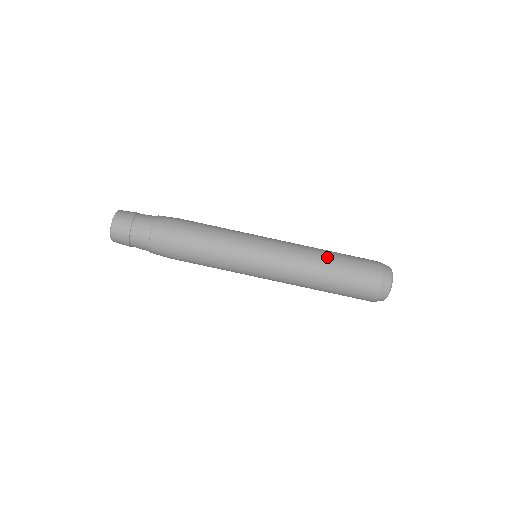
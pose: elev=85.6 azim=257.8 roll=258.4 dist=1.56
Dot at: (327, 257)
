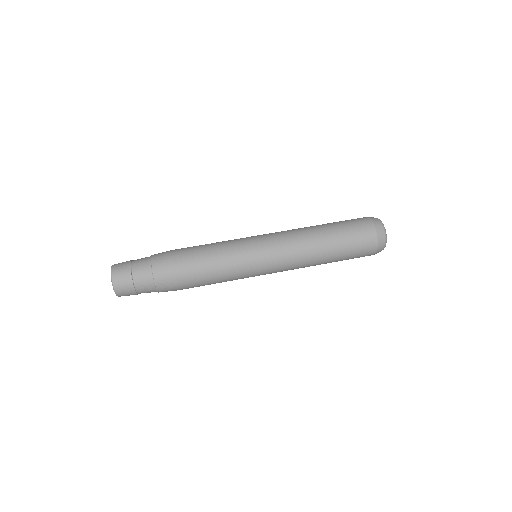
Dot at: occluded
